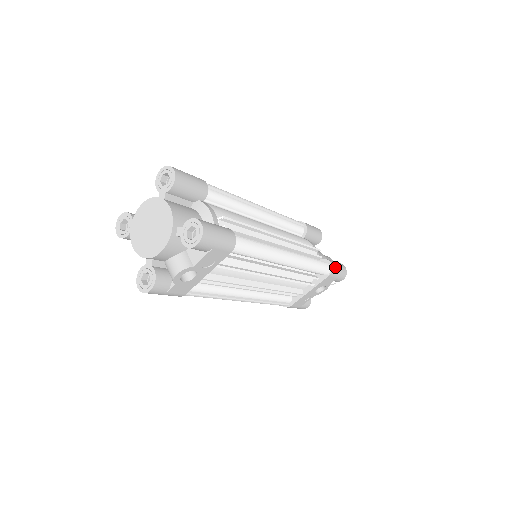
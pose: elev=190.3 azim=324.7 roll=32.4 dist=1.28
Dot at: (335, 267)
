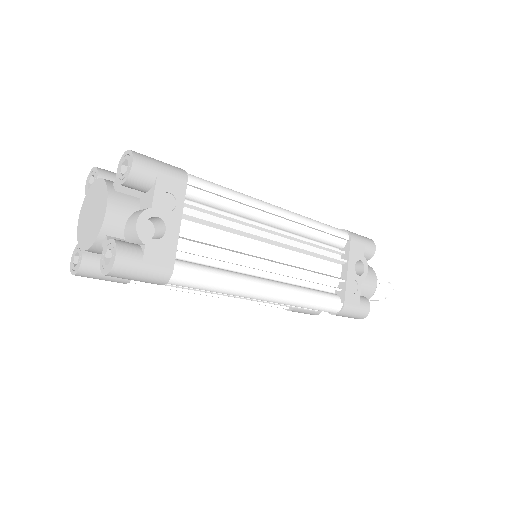
Dot at: (351, 232)
